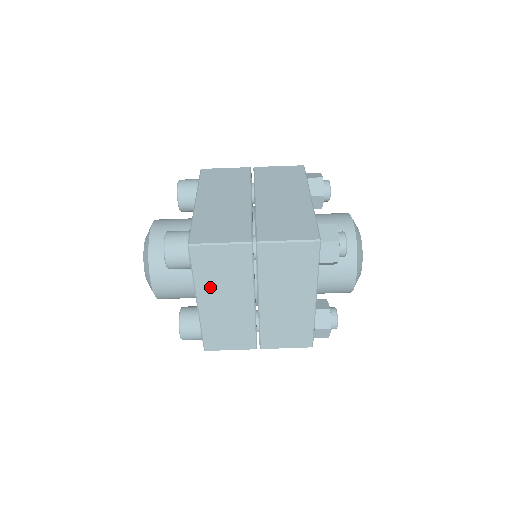
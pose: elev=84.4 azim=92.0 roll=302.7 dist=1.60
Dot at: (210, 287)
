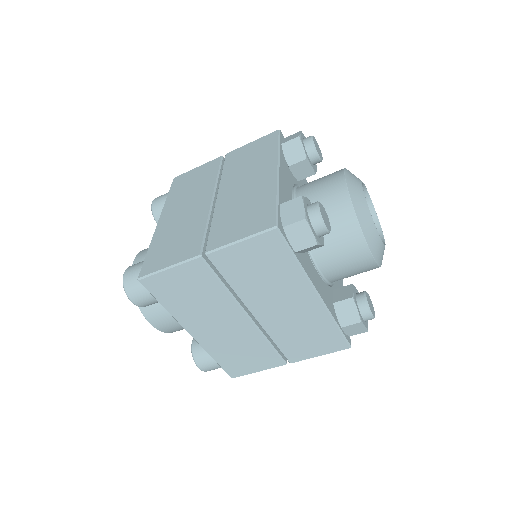
Dot at: (190, 315)
